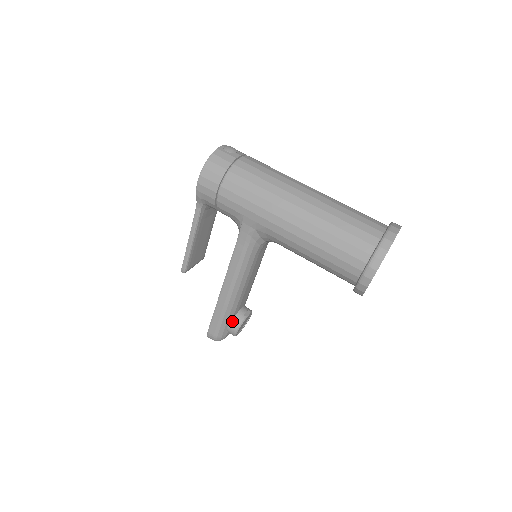
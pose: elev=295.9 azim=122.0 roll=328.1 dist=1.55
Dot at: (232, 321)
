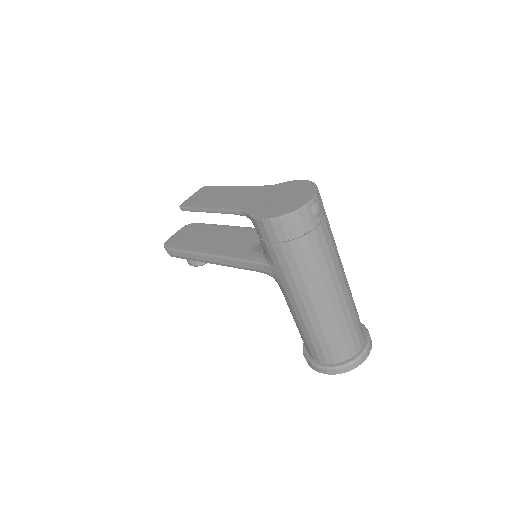
Dot at: occluded
